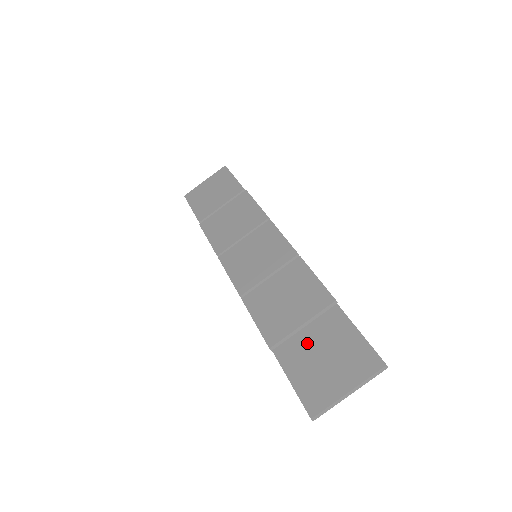
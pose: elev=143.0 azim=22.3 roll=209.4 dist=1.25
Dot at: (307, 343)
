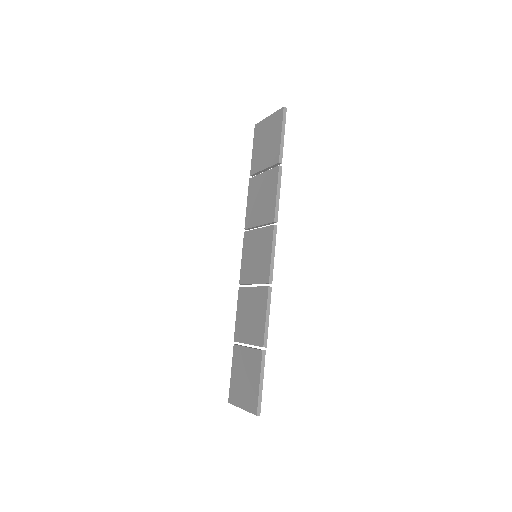
Dot at: (243, 359)
